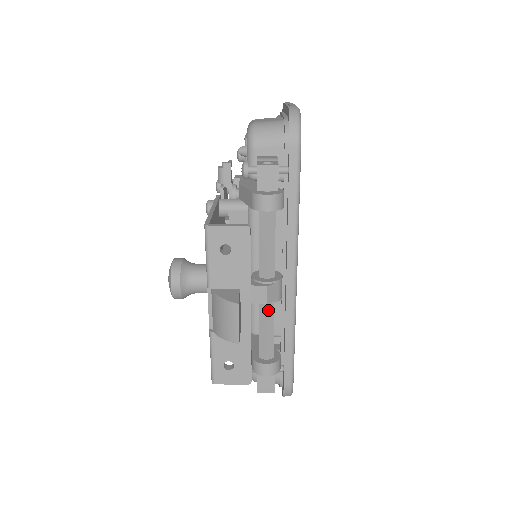
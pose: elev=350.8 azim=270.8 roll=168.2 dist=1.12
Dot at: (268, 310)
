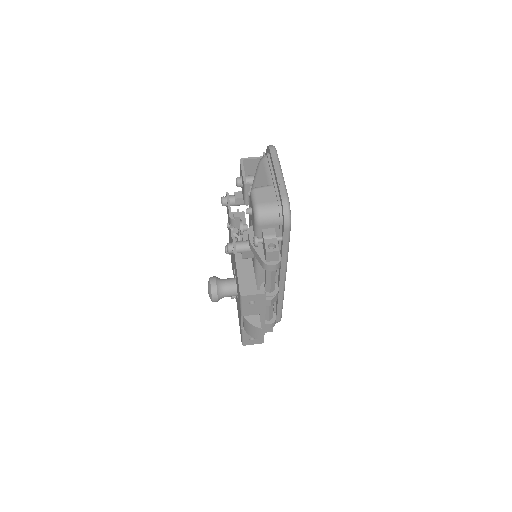
Dot at: occluded
